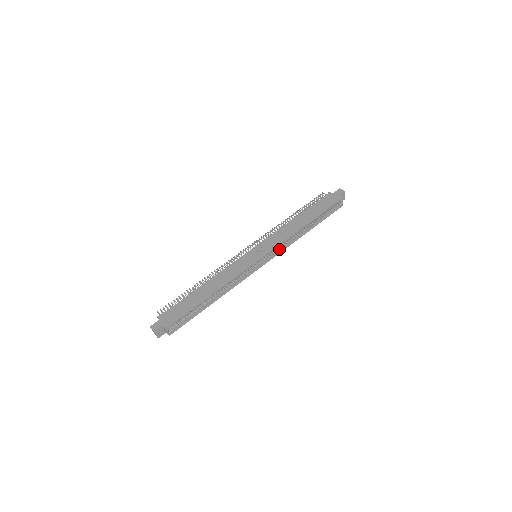
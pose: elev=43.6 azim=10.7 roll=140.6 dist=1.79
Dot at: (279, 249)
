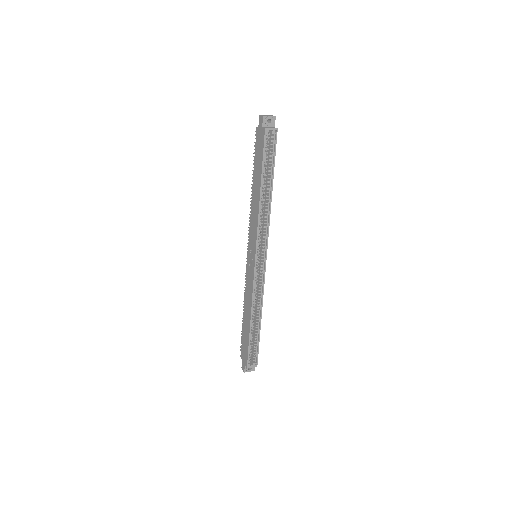
Dot at: (265, 235)
